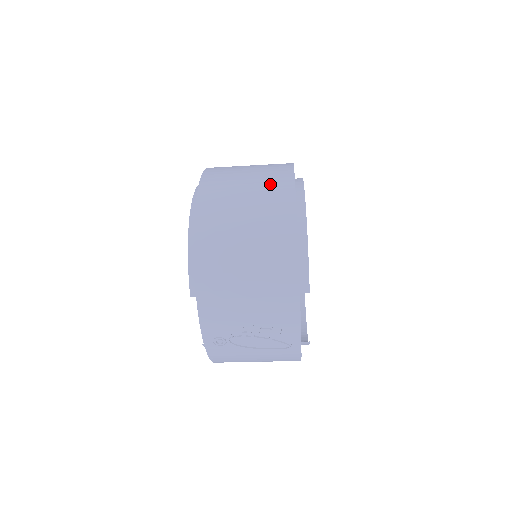
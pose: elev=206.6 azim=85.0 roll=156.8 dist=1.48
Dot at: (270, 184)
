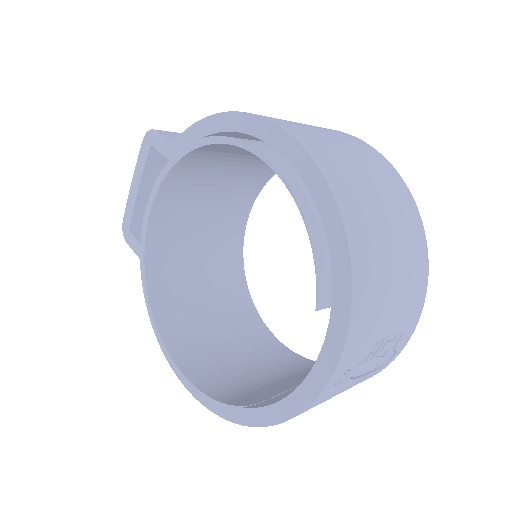
Dot at: (354, 143)
